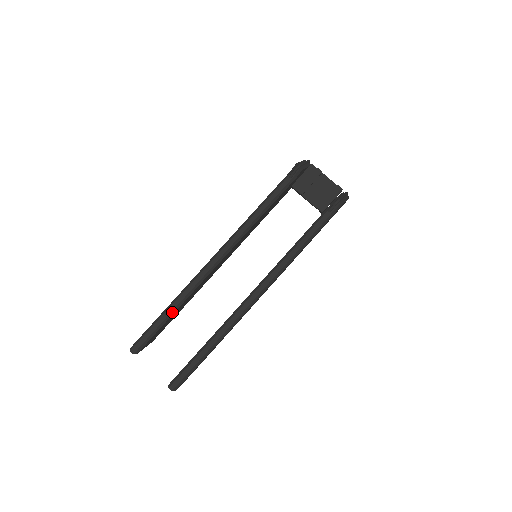
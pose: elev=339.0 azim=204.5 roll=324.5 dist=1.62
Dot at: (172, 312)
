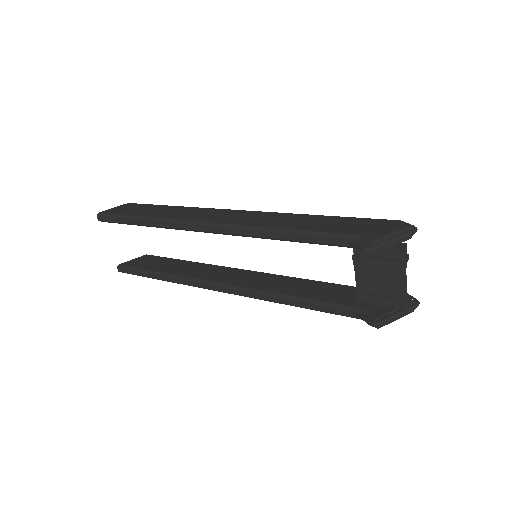
Dot at: (143, 225)
